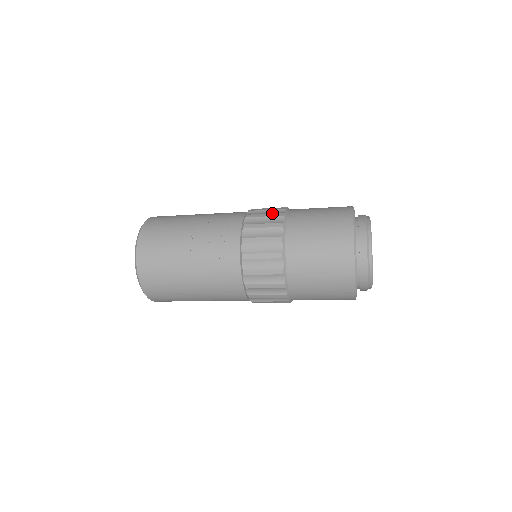
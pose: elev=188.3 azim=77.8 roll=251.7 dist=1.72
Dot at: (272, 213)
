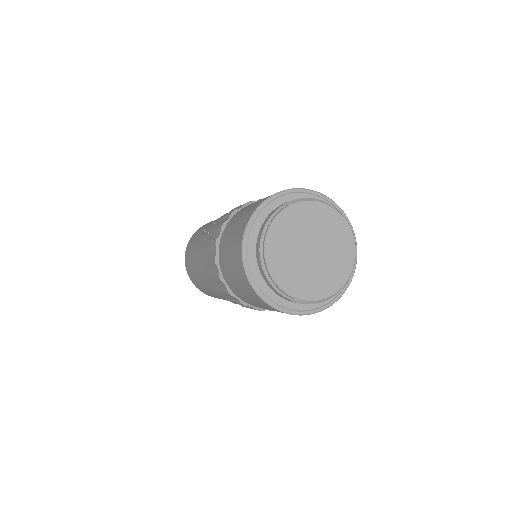
Dot at: occluded
